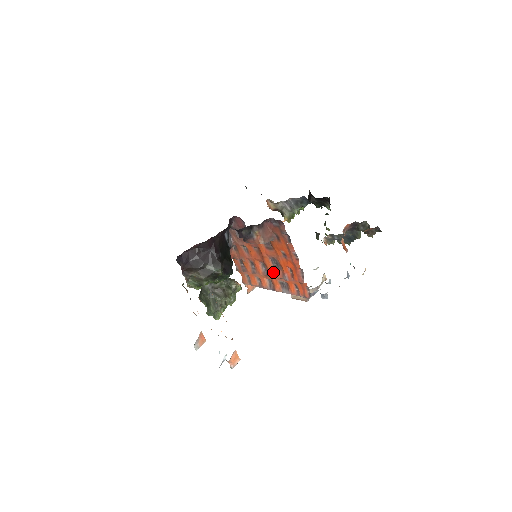
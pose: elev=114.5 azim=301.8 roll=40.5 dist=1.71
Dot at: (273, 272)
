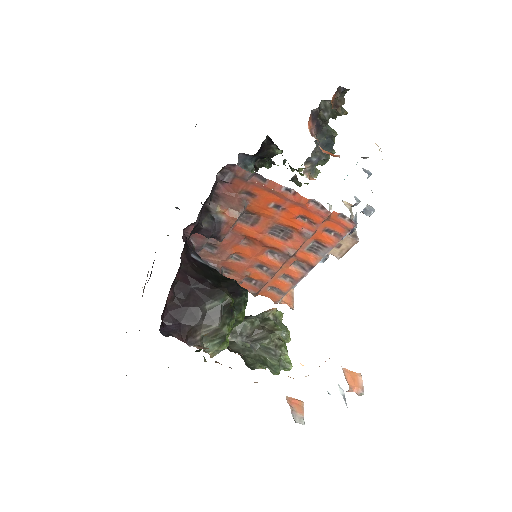
Dot at: (288, 246)
